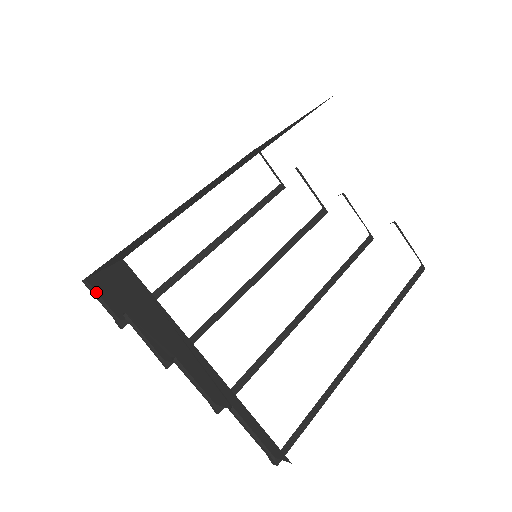
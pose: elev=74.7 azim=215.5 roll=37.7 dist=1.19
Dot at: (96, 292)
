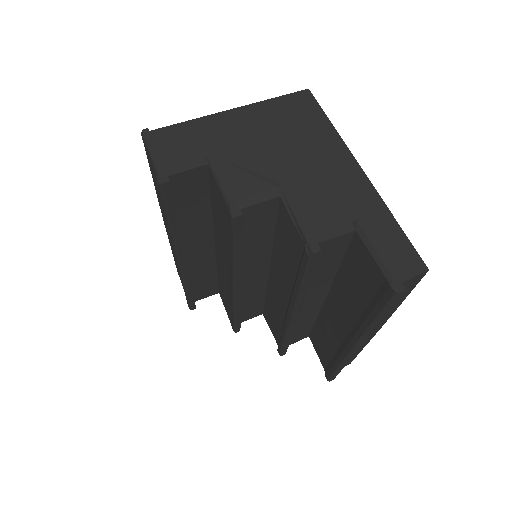
Dot at: (154, 144)
